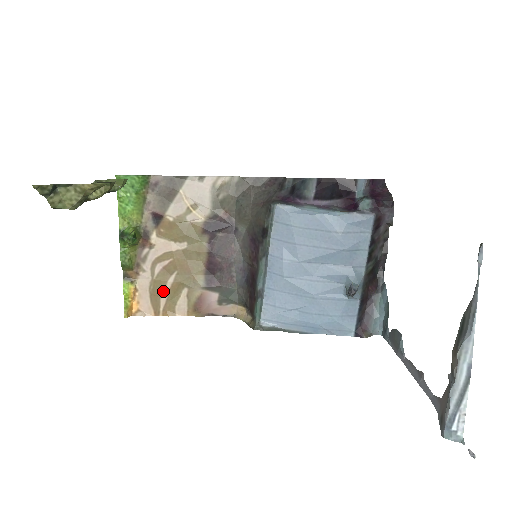
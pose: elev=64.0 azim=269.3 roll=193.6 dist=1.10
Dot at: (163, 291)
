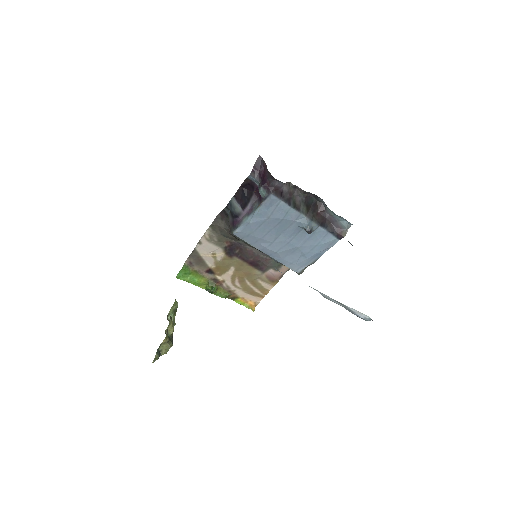
Dot at: (252, 289)
